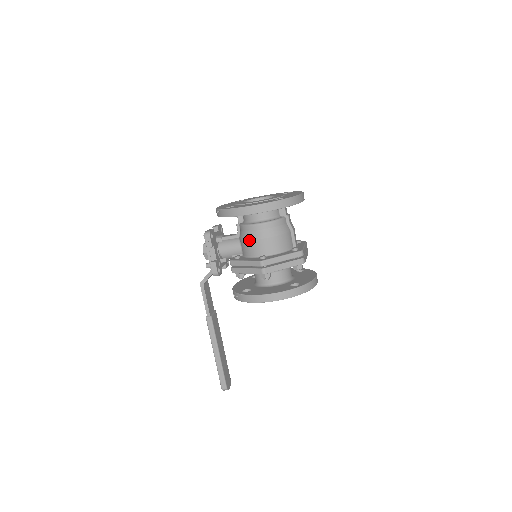
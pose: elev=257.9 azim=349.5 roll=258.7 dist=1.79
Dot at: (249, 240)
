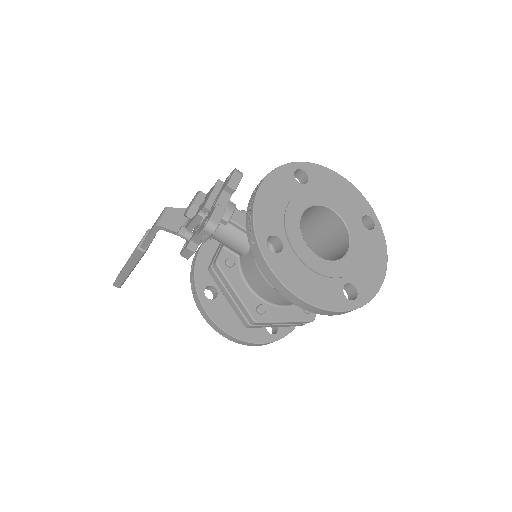
Dot at: (263, 277)
